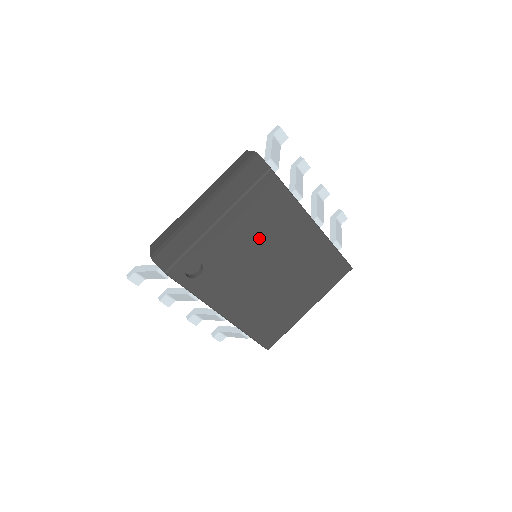
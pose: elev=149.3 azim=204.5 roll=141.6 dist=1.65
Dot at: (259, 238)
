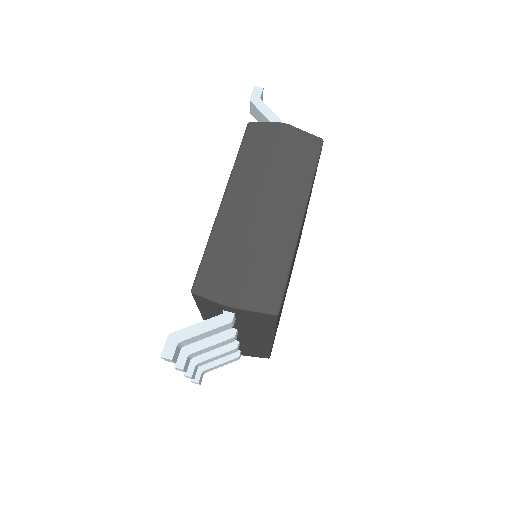
Dot at: occluded
